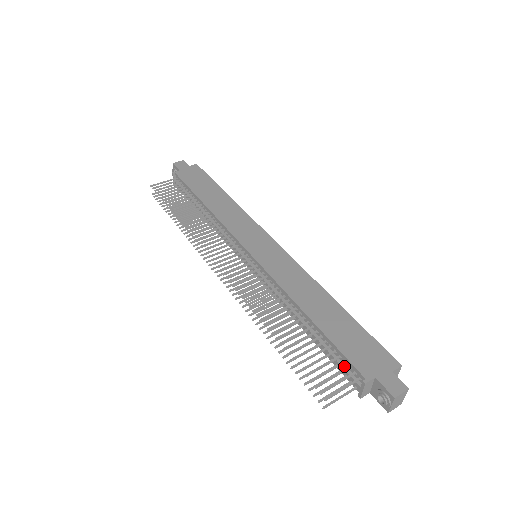
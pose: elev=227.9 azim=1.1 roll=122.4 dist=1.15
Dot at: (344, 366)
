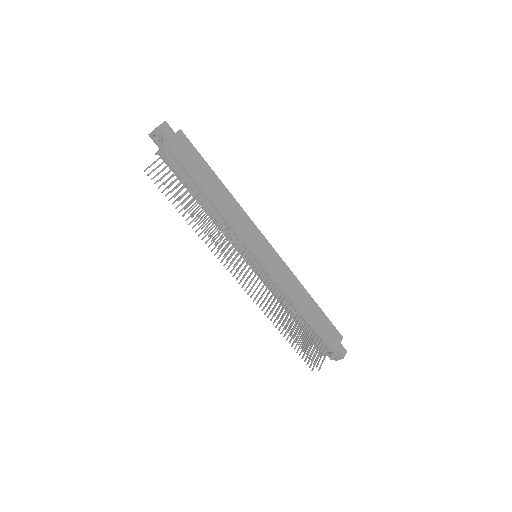
Dot at: (319, 343)
